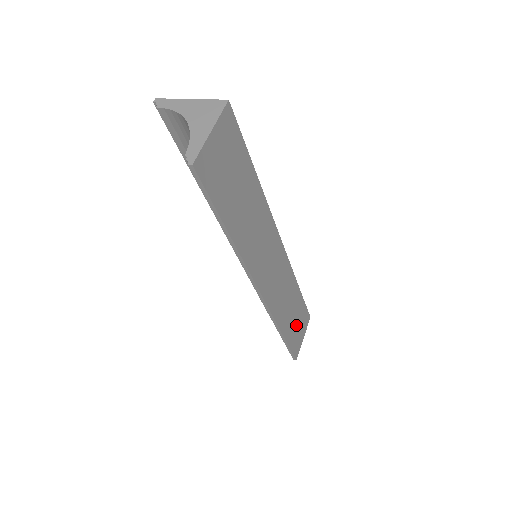
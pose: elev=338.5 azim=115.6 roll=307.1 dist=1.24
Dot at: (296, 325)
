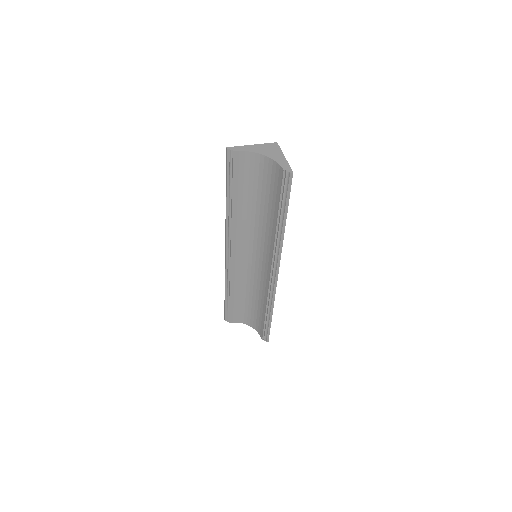
Dot at: occluded
